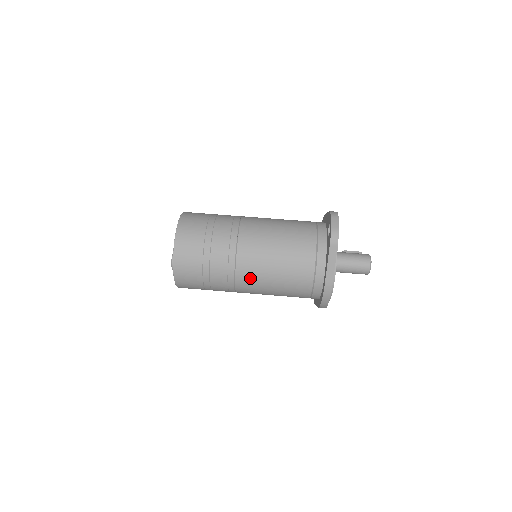
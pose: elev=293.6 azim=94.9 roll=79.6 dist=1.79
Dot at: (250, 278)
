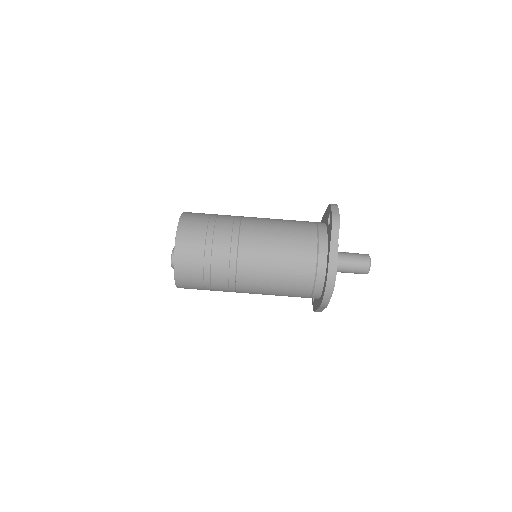
Dot at: (252, 268)
